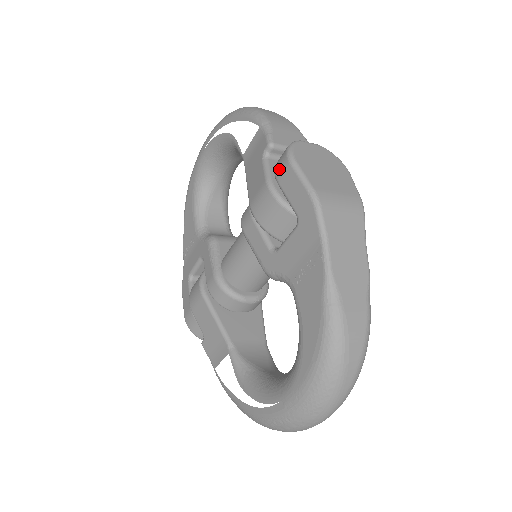
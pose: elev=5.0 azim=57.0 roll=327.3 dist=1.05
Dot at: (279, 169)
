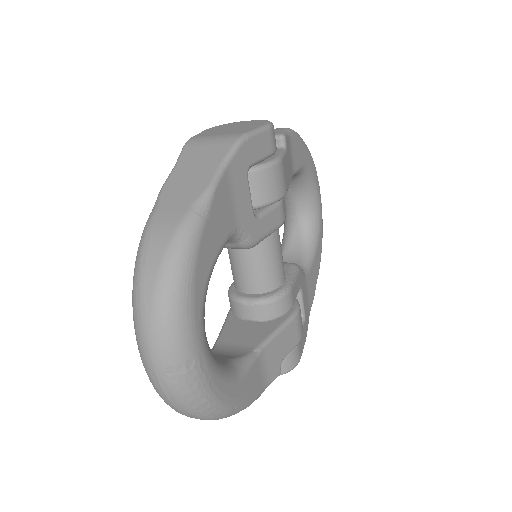
Dot at: occluded
